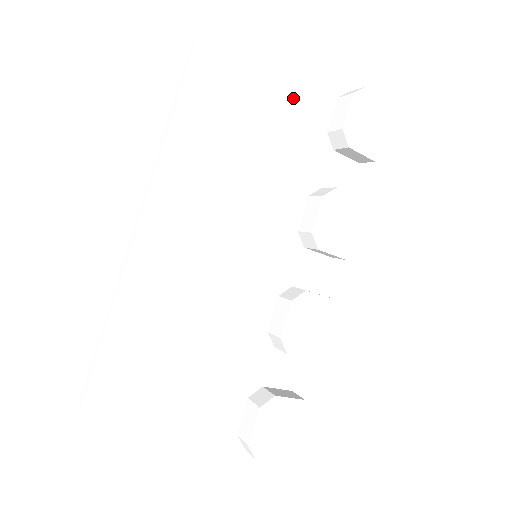
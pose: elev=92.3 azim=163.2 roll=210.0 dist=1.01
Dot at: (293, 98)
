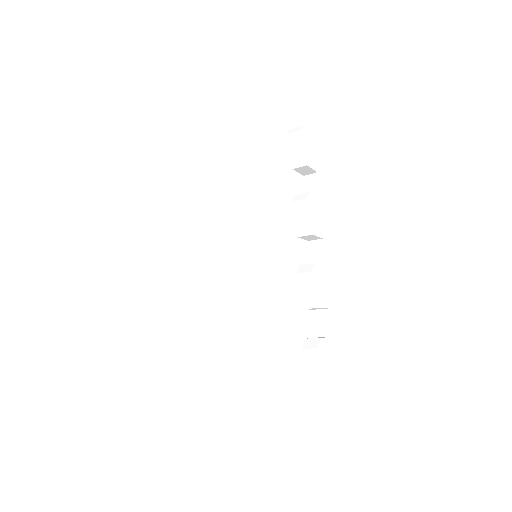
Dot at: (263, 139)
